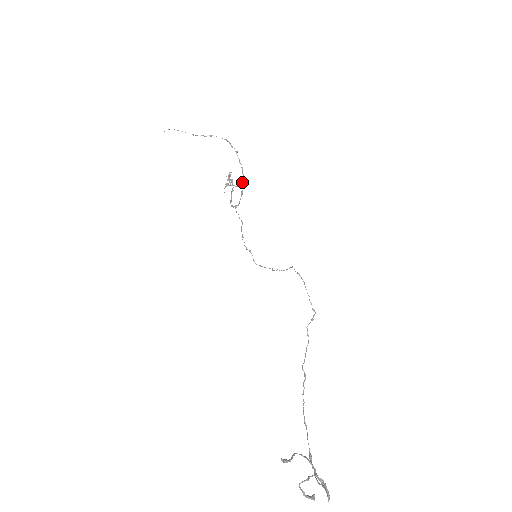
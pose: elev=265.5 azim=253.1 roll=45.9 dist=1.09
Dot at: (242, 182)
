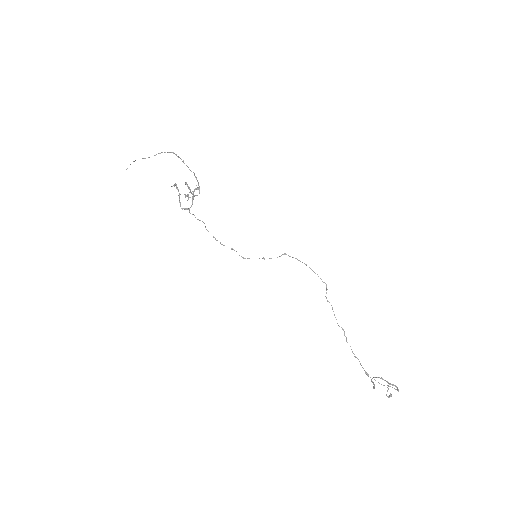
Dot at: (199, 189)
